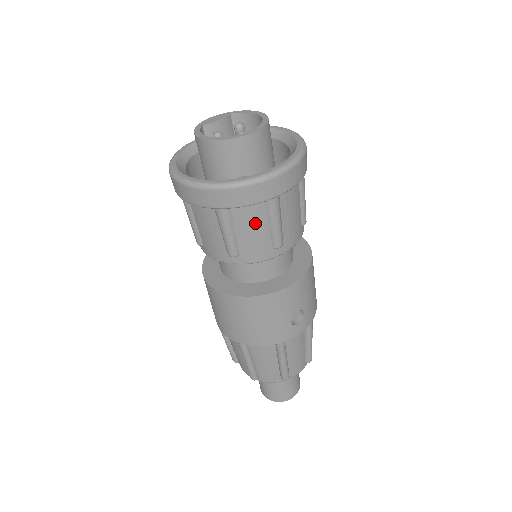
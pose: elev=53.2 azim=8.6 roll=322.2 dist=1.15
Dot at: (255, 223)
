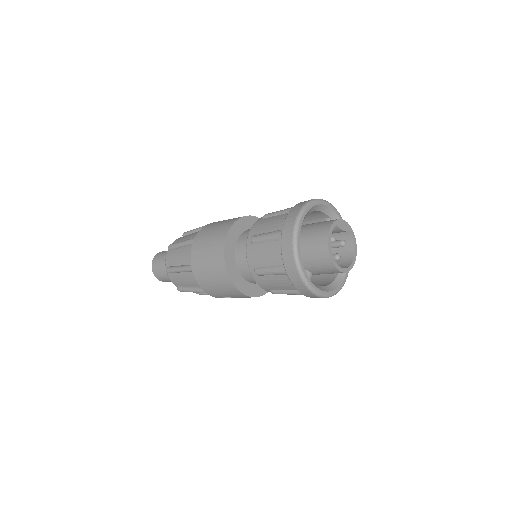
Dot at: (284, 286)
